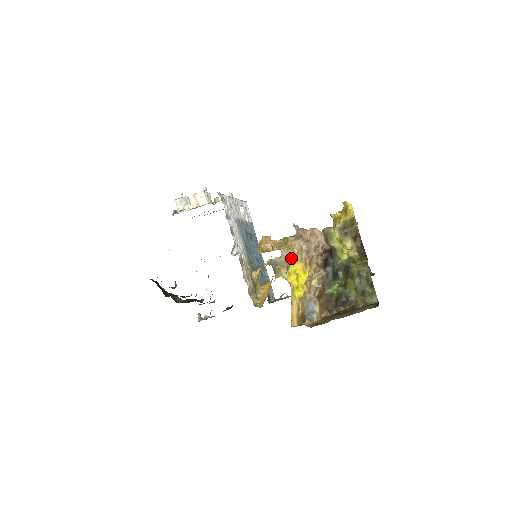
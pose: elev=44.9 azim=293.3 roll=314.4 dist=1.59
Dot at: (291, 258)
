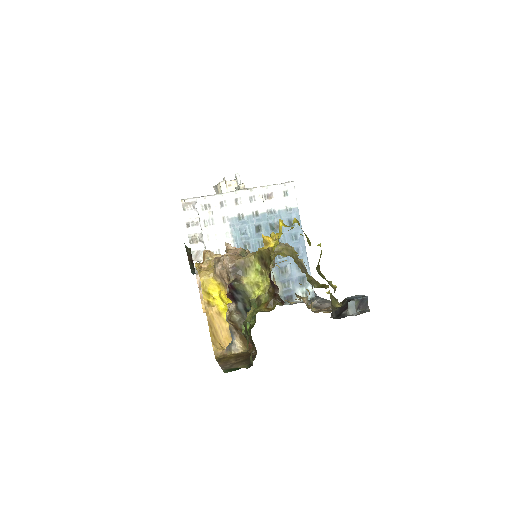
Dot at: (202, 284)
